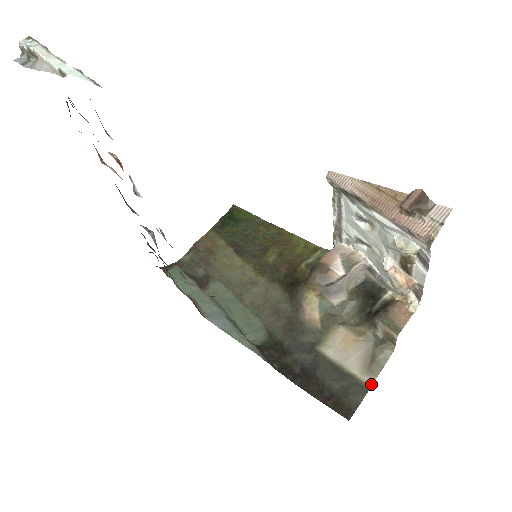
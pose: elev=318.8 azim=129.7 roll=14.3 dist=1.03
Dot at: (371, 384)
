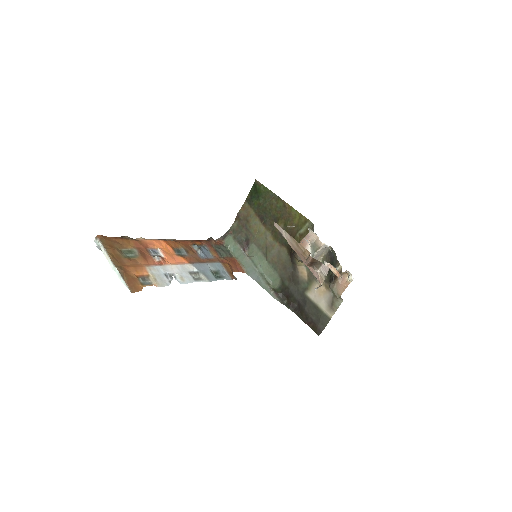
Dot at: occluded
